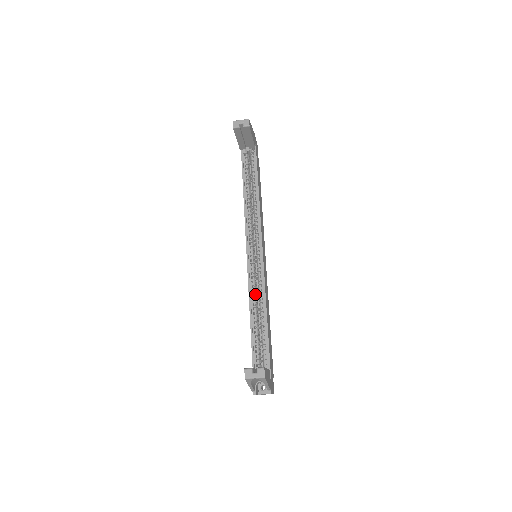
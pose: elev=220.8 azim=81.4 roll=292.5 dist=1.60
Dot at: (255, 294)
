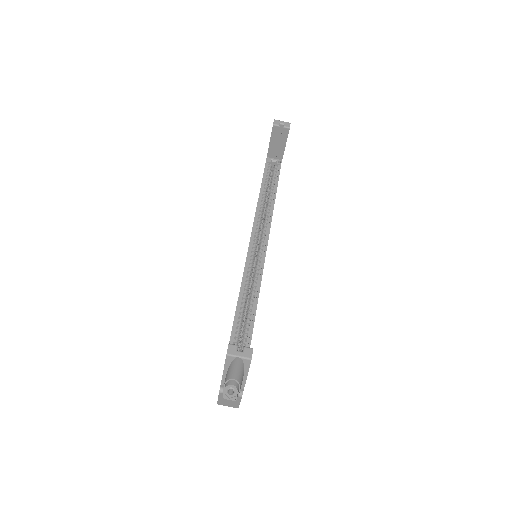
Dot at: (247, 290)
